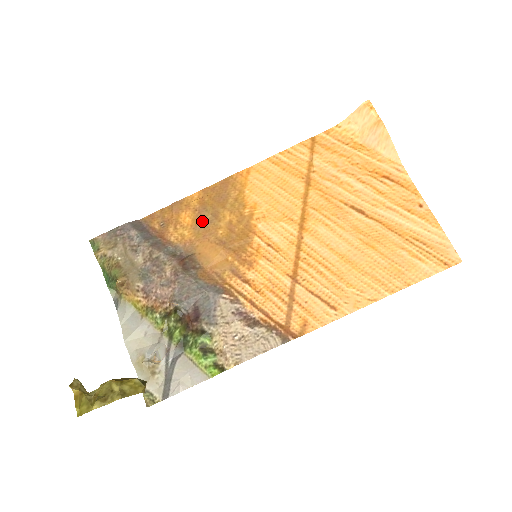
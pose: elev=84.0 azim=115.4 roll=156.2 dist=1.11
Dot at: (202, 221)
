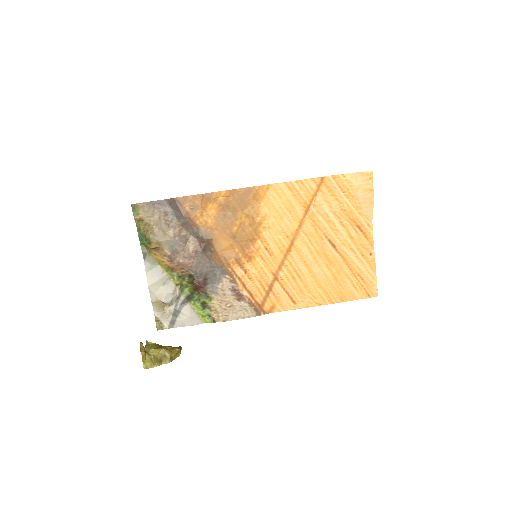
Dot at: (223, 216)
